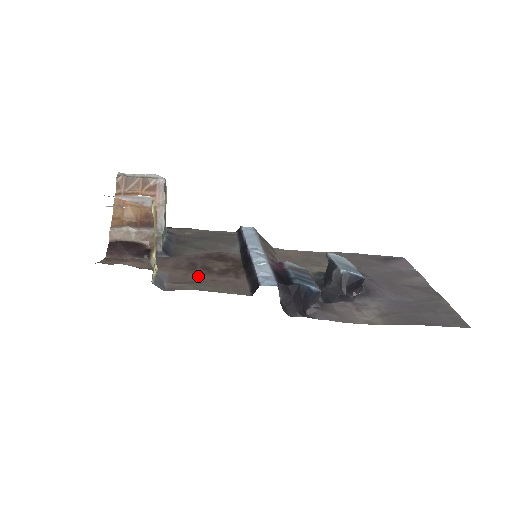
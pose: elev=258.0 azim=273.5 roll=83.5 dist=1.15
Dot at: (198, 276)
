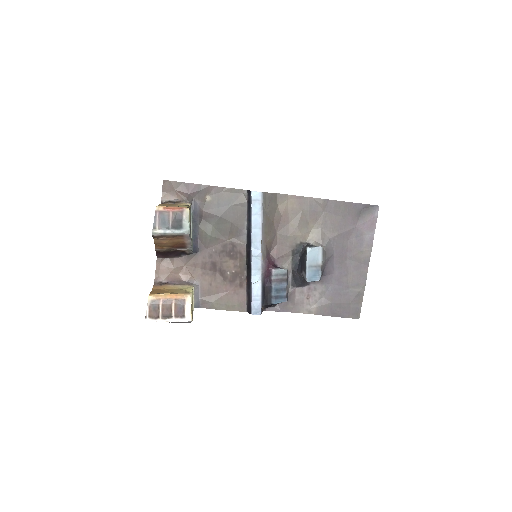
Dot at: (218, 286)
